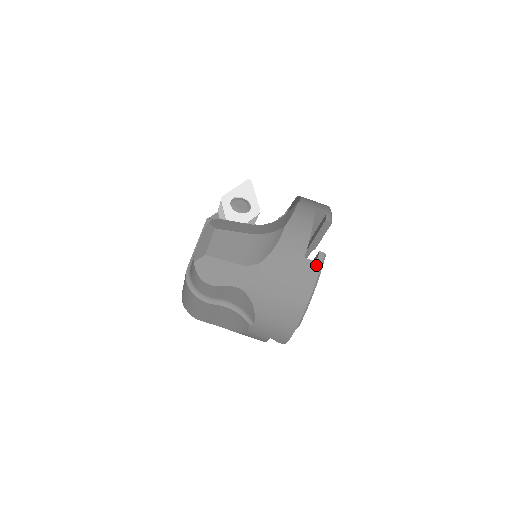
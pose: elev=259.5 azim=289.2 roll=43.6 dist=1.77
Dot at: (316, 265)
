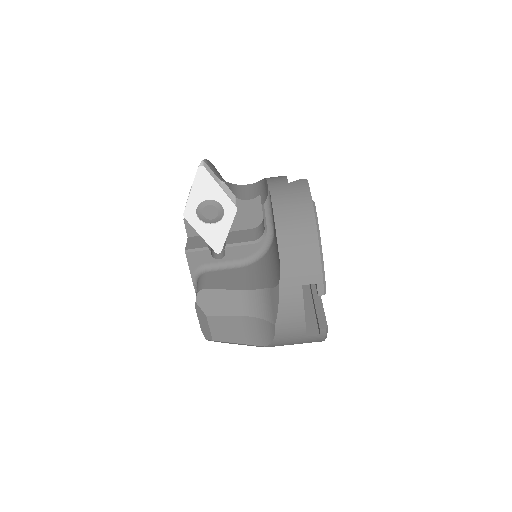
Dot at: (320, 337)
